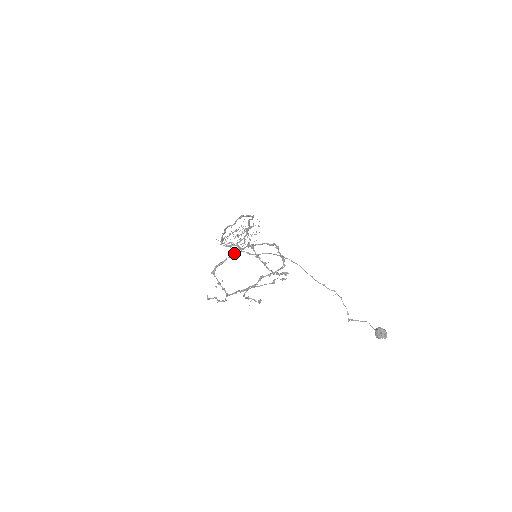
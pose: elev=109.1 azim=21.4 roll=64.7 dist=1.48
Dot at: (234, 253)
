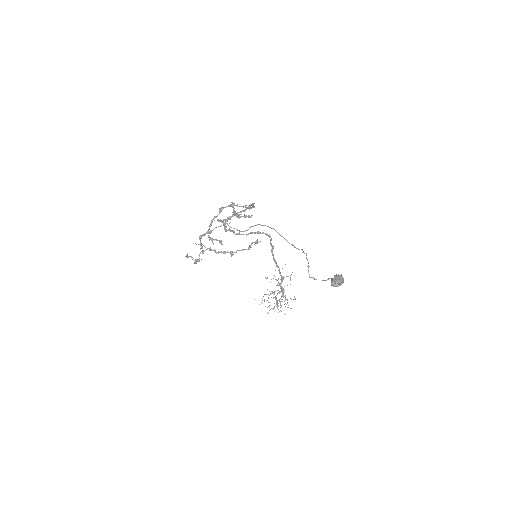
Dot at: occluded
